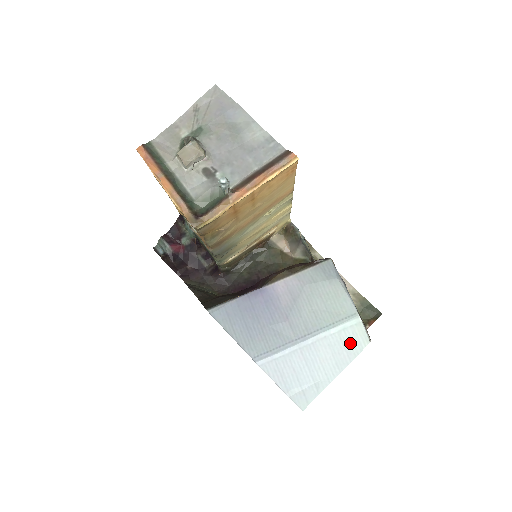
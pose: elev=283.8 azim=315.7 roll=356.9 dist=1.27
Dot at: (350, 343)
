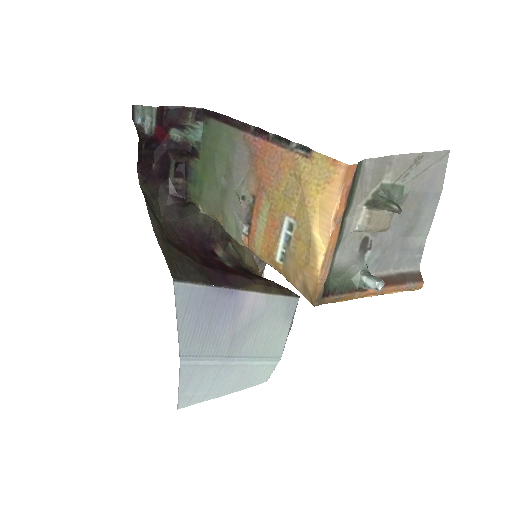
Dot at: (256, 376)
